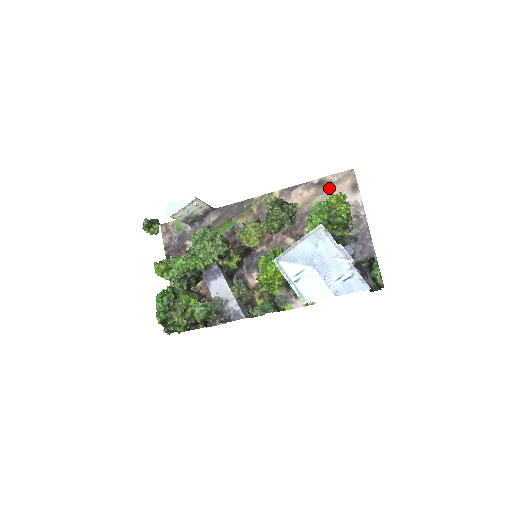
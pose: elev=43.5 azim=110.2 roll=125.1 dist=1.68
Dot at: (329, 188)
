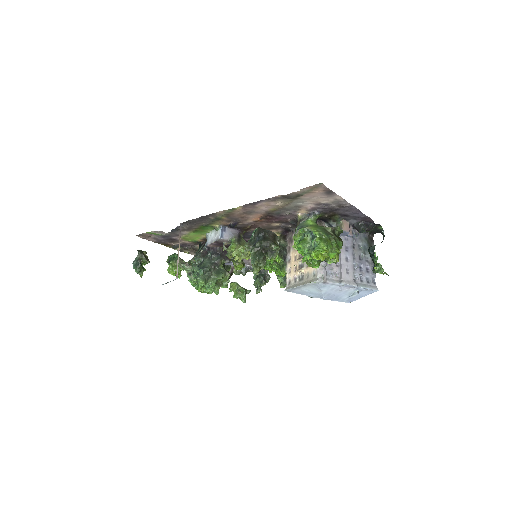
Dot at: (298, 197)
